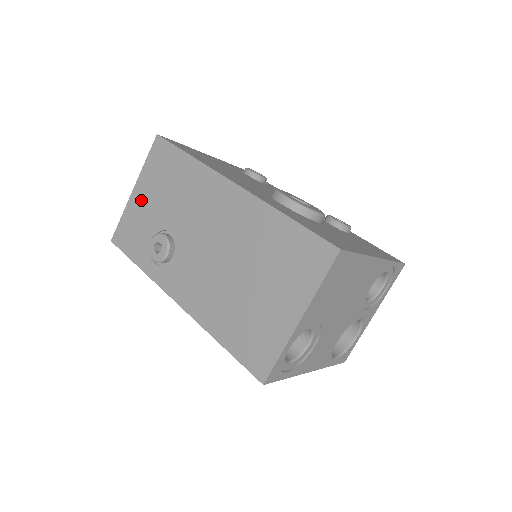
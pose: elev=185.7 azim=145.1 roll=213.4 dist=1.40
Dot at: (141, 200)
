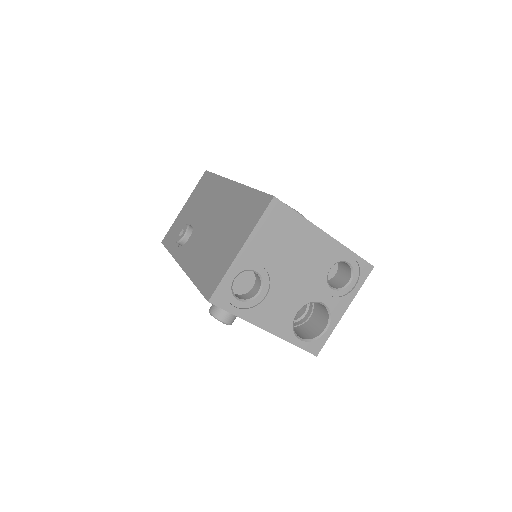
Dot at: (185, 211)
